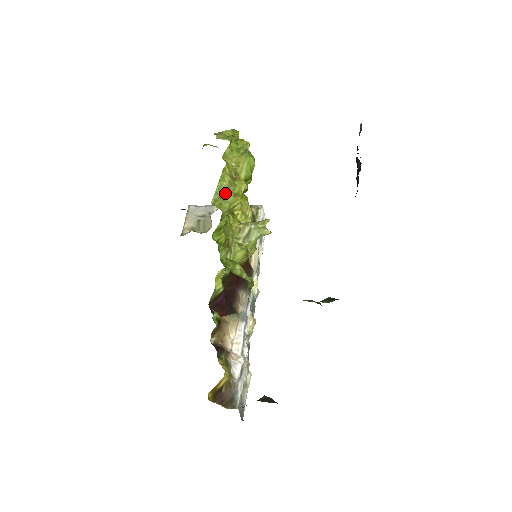
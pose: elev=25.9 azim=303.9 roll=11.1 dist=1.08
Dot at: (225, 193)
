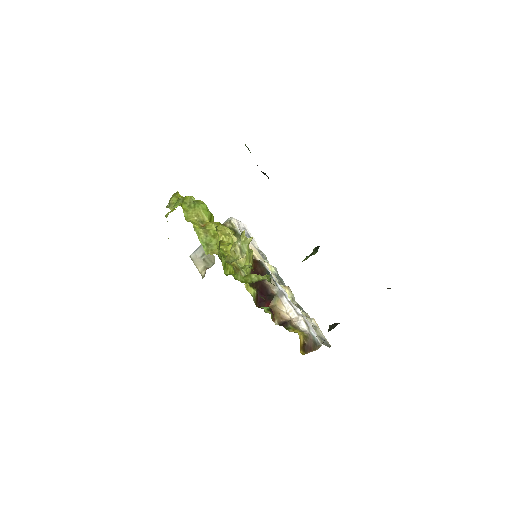
Dot at: (208, 241)
